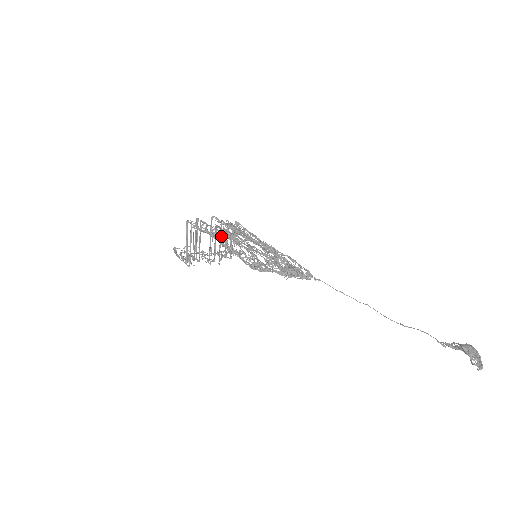
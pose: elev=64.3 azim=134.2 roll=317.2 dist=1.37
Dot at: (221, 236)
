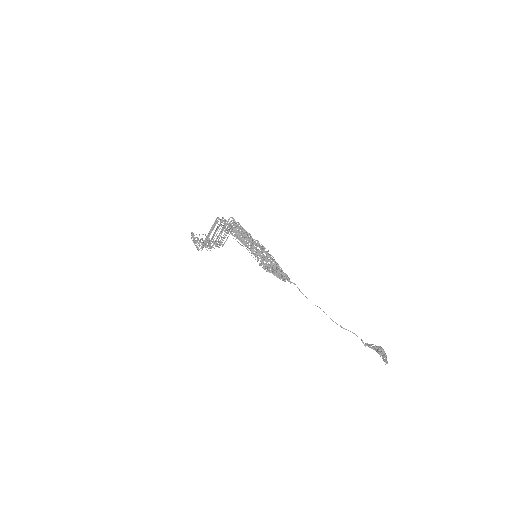
Dot at: occluded
